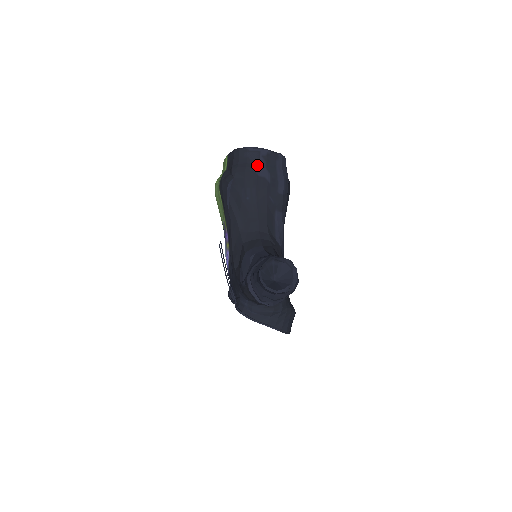
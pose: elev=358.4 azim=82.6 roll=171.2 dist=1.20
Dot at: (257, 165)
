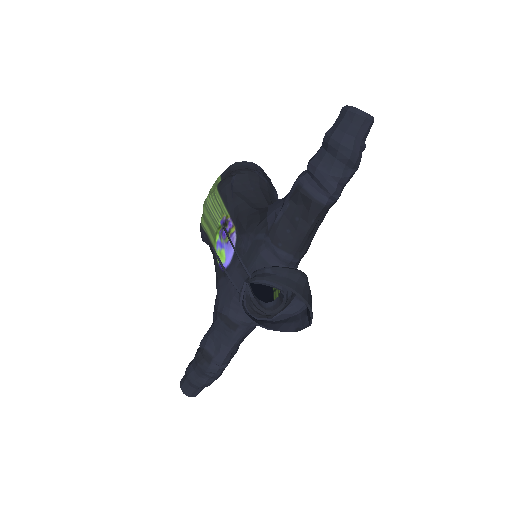
Dot at: (256, 171)
